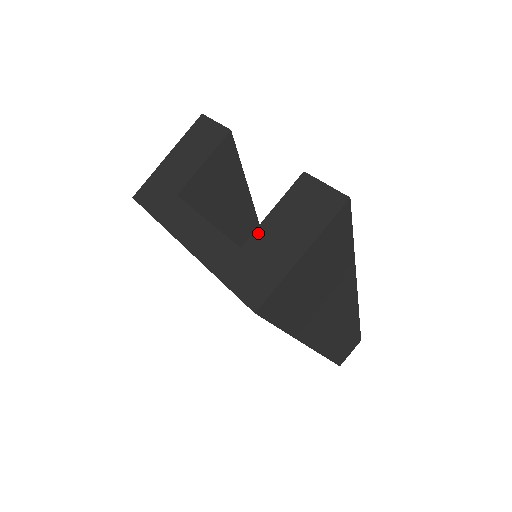
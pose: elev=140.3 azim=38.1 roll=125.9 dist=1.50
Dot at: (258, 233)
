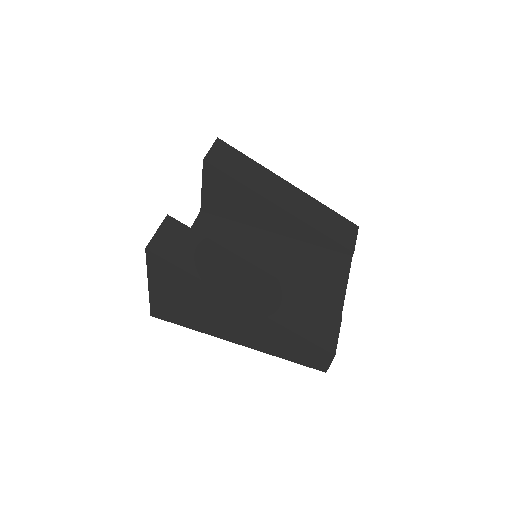
Dot at: occluded
